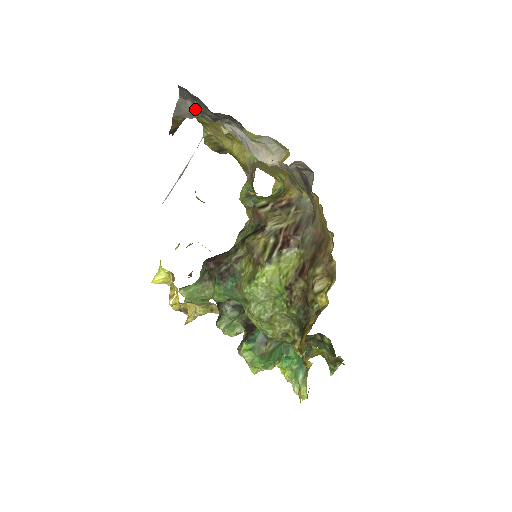
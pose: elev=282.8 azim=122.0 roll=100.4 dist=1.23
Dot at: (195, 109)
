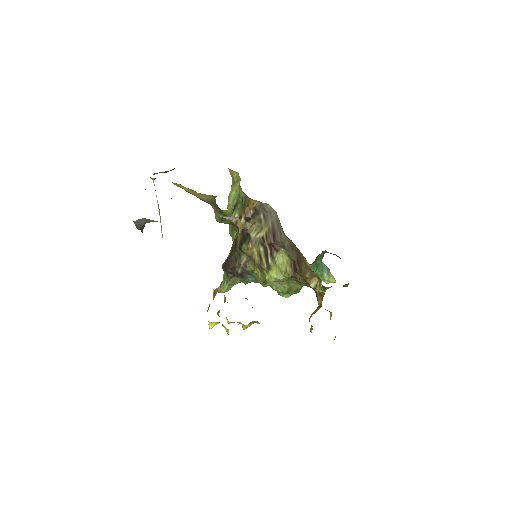
Dot at: (150, 221)
